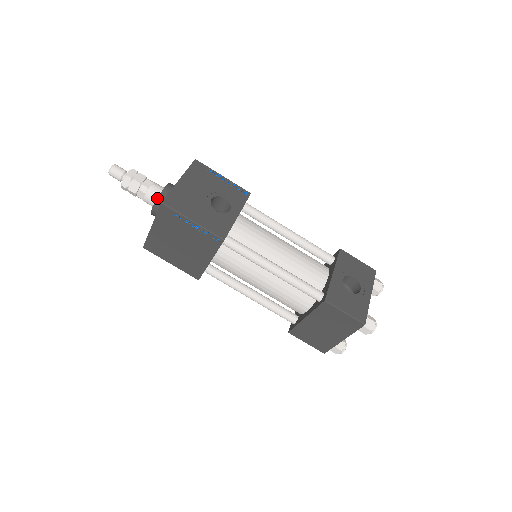
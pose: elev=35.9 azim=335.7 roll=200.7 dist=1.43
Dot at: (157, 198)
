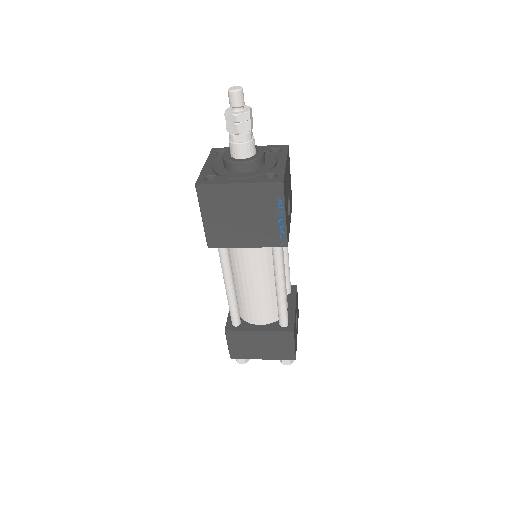
Dot at: (256, 158)
